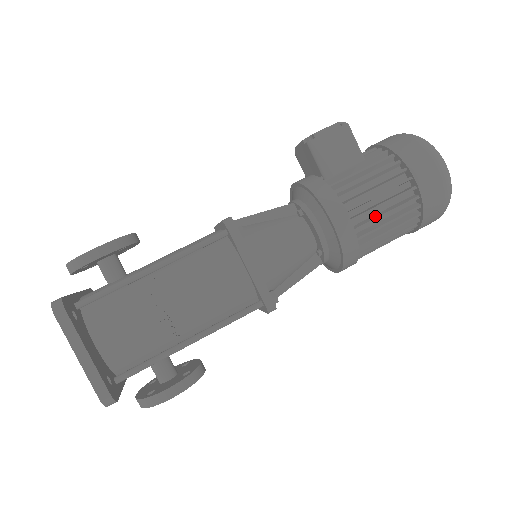
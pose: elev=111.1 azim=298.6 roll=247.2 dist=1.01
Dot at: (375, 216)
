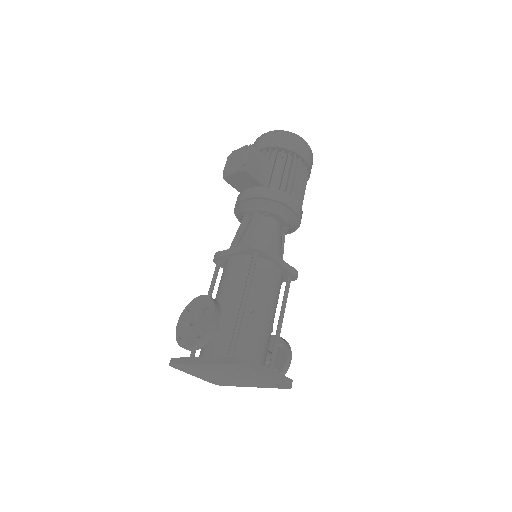
Dot at: (299, 191)
